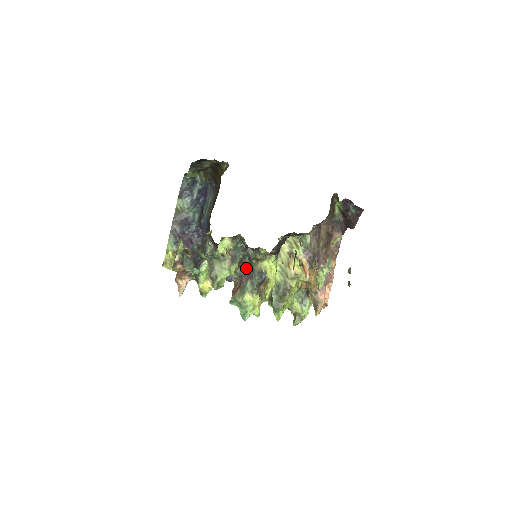
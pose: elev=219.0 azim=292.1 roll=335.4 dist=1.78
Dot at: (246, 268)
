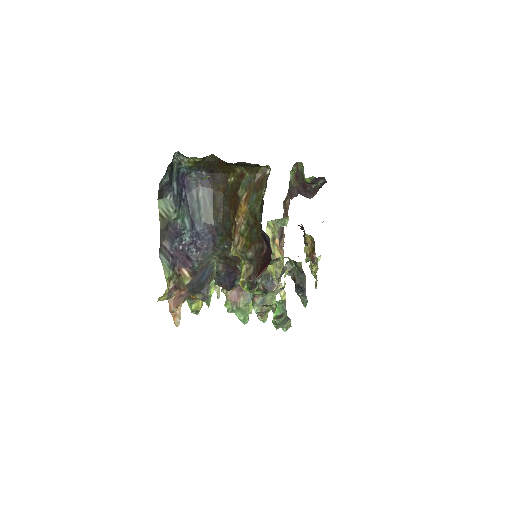
Dot at: occluded
